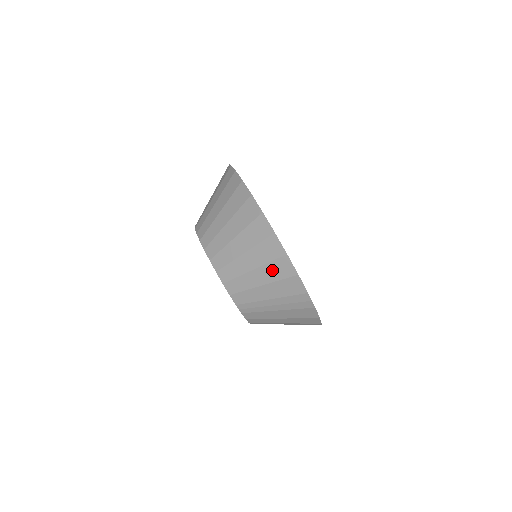
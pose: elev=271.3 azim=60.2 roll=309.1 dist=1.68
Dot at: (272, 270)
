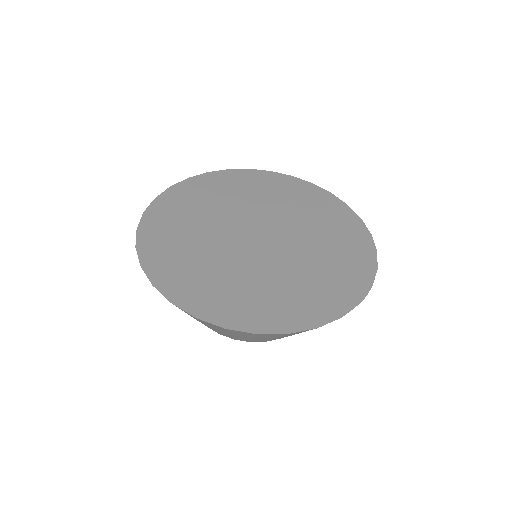
Dot at: occluded
